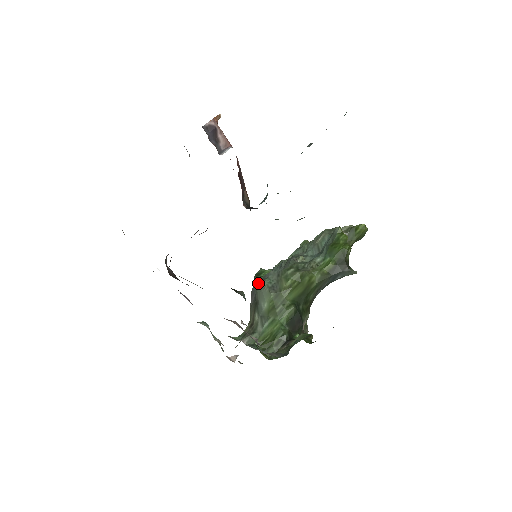
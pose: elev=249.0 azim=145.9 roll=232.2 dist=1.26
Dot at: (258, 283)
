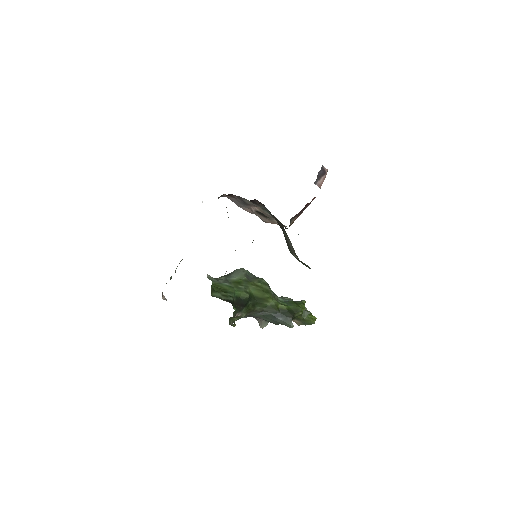
Dot at: (241, 268)
